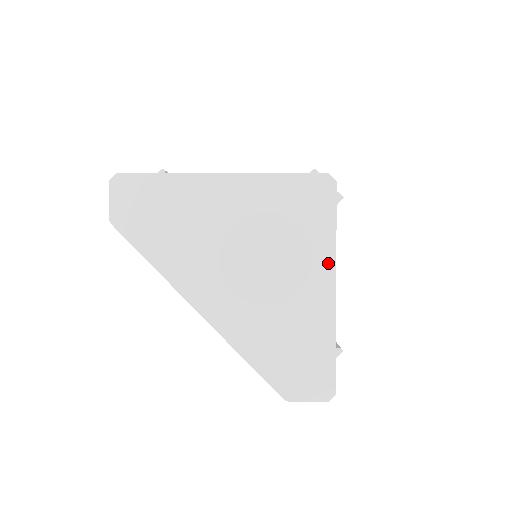
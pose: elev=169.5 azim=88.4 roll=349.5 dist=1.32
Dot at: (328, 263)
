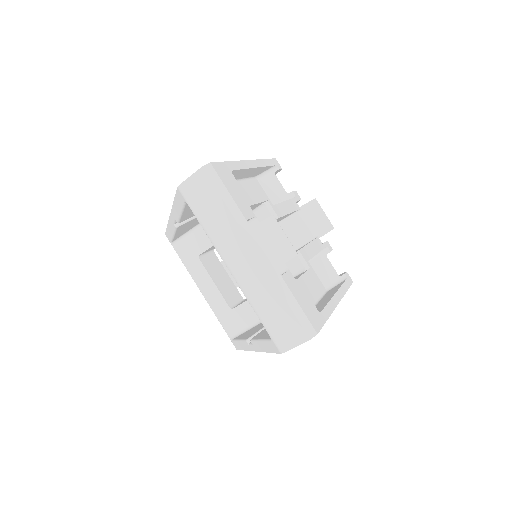
Dot at: occluded
